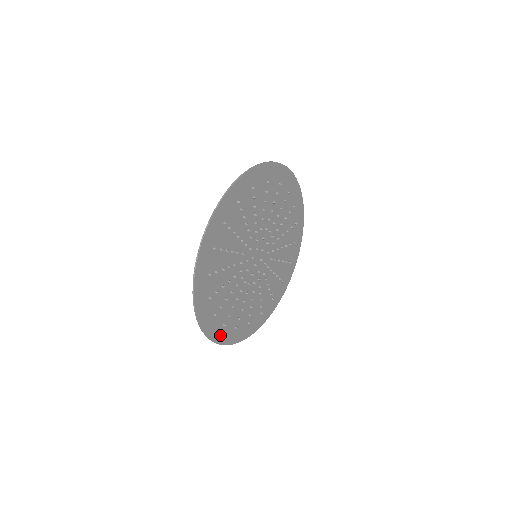
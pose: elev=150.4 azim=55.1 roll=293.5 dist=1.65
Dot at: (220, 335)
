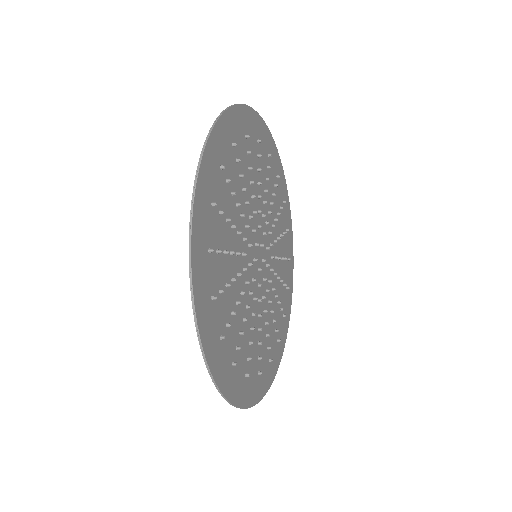
Dot at: (199, 255)
